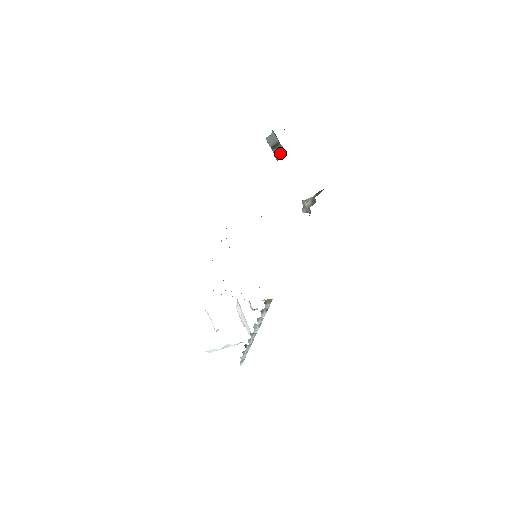
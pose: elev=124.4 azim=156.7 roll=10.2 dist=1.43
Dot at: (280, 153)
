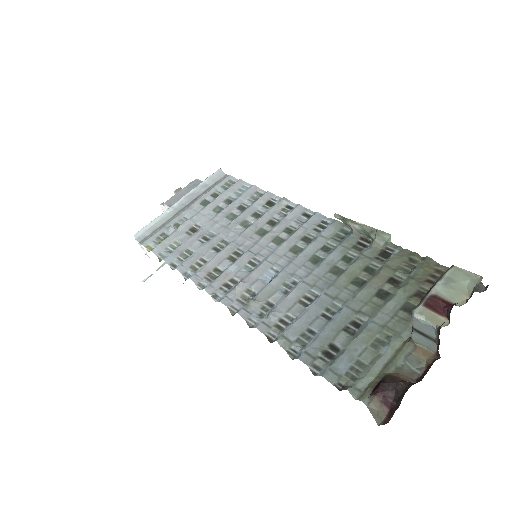
Dot at: (426, 345)
